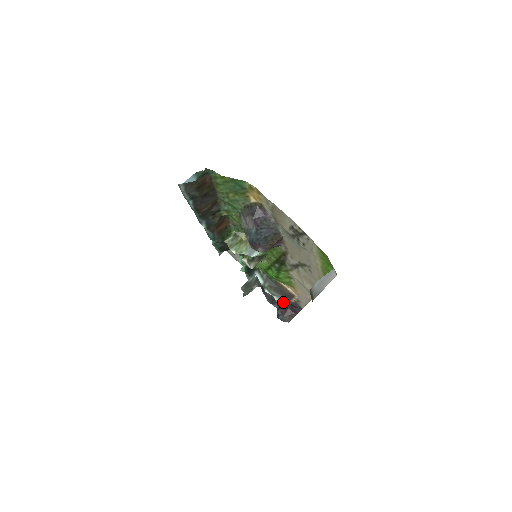
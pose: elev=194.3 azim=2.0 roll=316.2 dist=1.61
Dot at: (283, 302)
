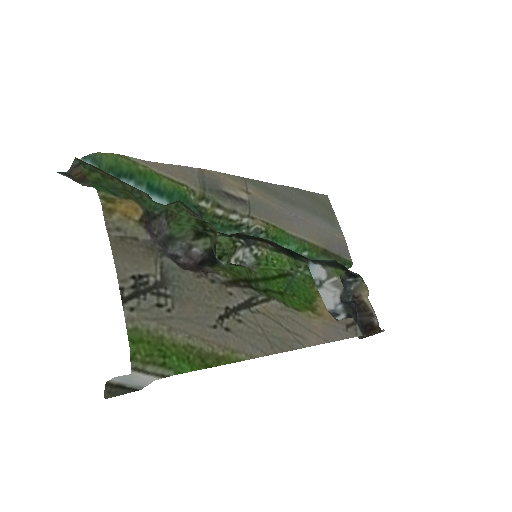
Dot at: occluded
